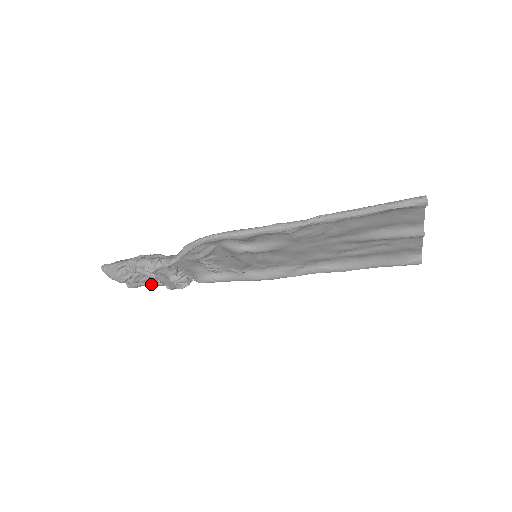
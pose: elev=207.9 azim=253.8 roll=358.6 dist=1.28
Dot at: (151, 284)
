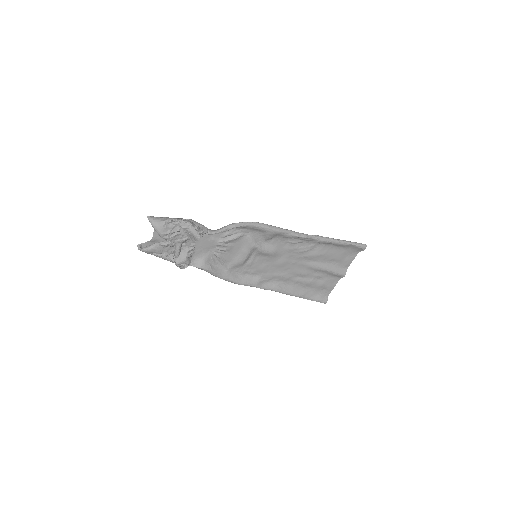
Dot at: (164, 253)
